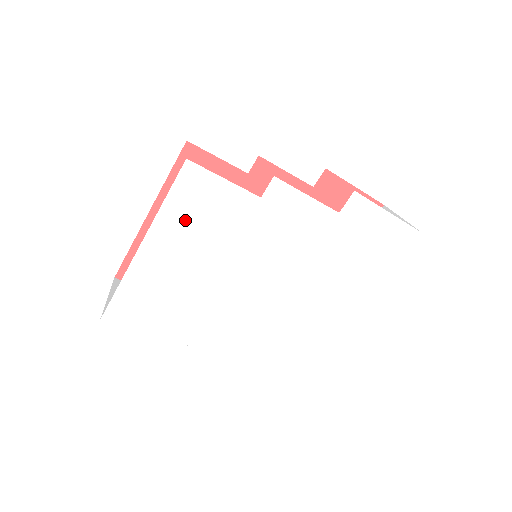
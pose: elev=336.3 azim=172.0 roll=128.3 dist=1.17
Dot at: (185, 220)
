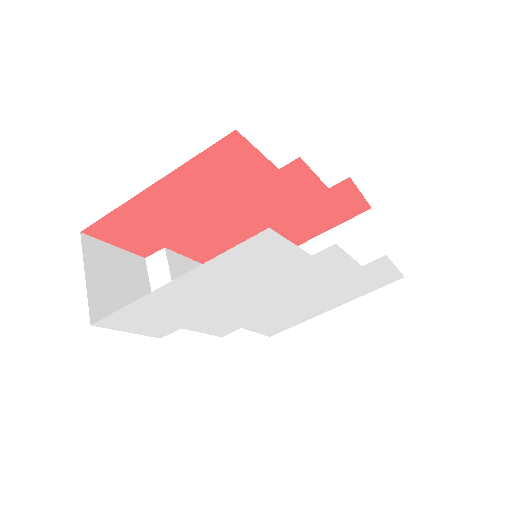
Dot at: (231, 267)
